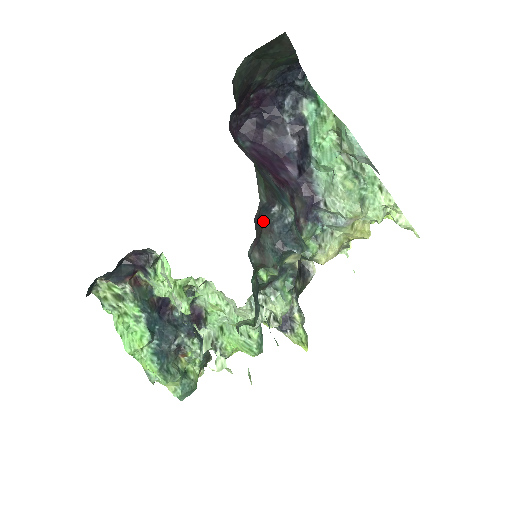
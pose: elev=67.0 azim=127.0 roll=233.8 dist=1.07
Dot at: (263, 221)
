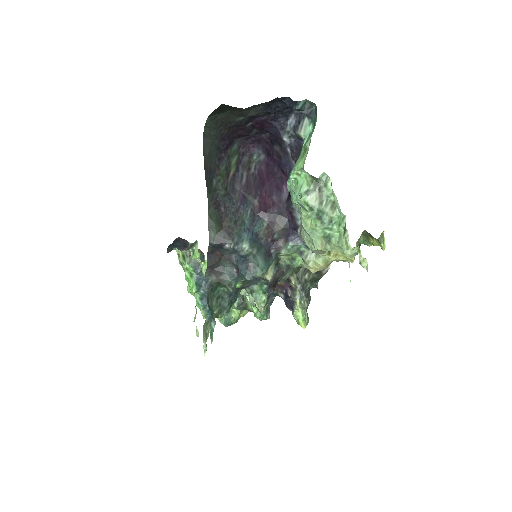
Dot at: (221, 253)
